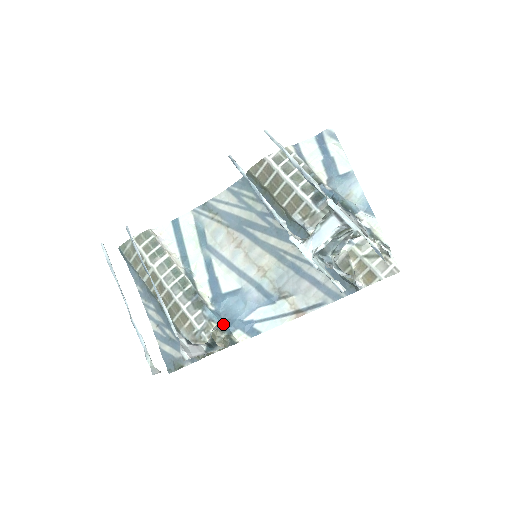
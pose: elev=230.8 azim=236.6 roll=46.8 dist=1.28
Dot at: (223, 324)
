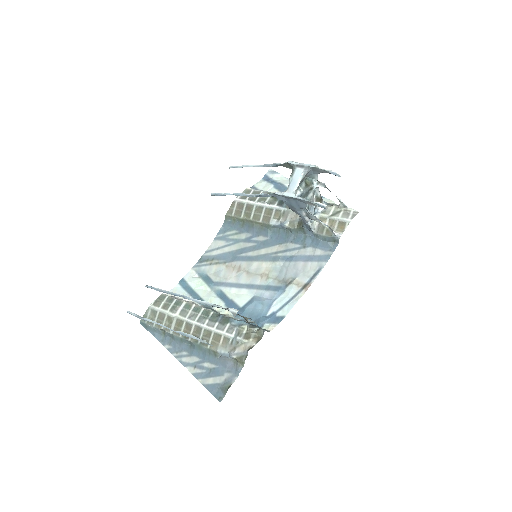
Dot at: (251, 325)
